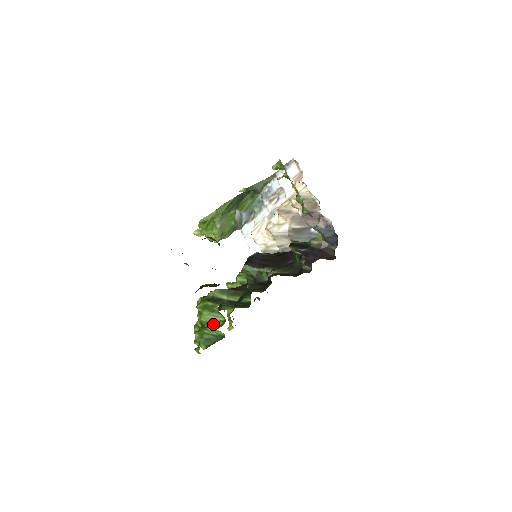
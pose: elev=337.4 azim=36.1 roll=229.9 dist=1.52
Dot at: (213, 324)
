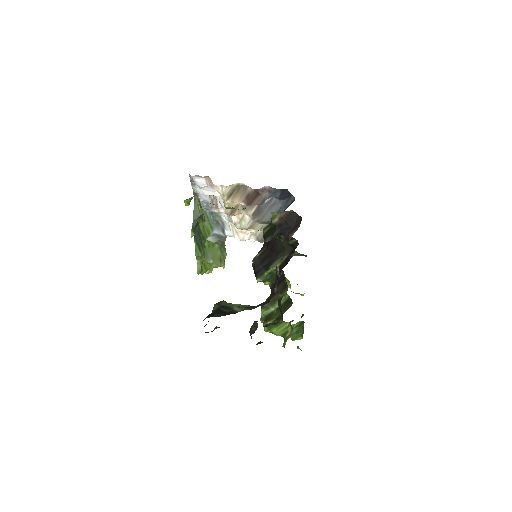
Dot at: (287, 332)
